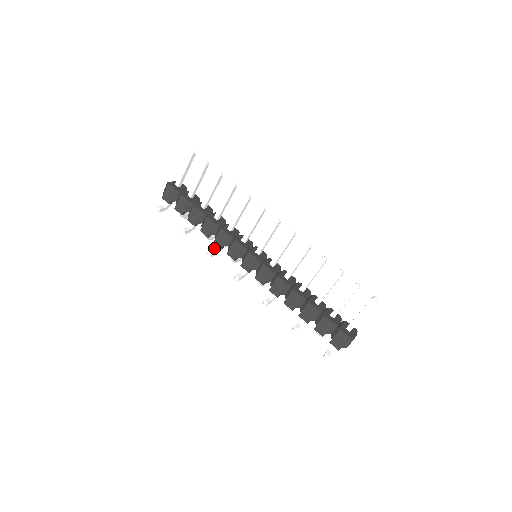
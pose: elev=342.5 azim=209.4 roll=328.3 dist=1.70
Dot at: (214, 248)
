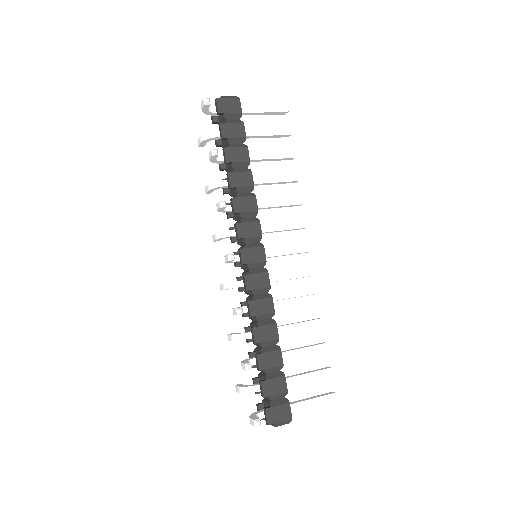
Dot at: occluded
